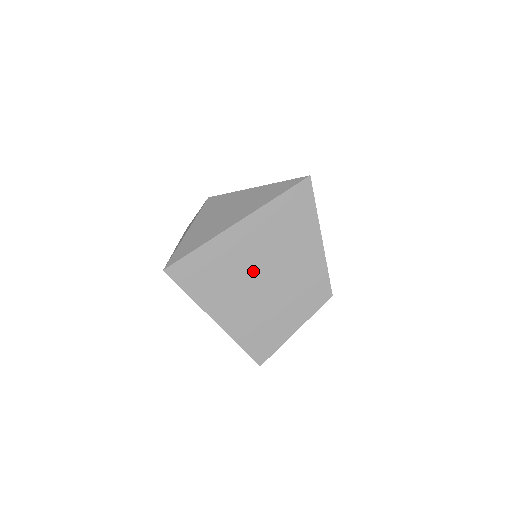
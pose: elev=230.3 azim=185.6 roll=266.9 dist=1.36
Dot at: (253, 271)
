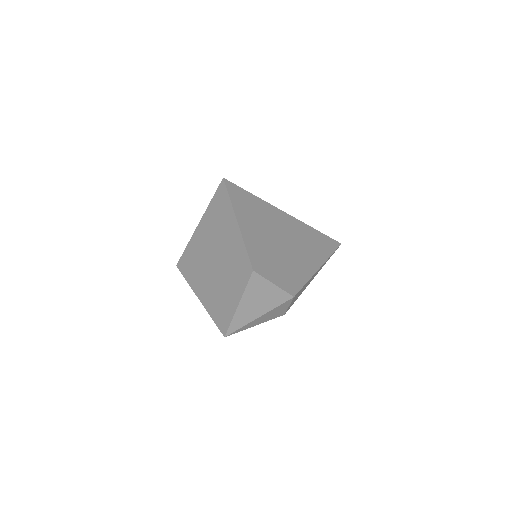
Dot at: (209, 258)
